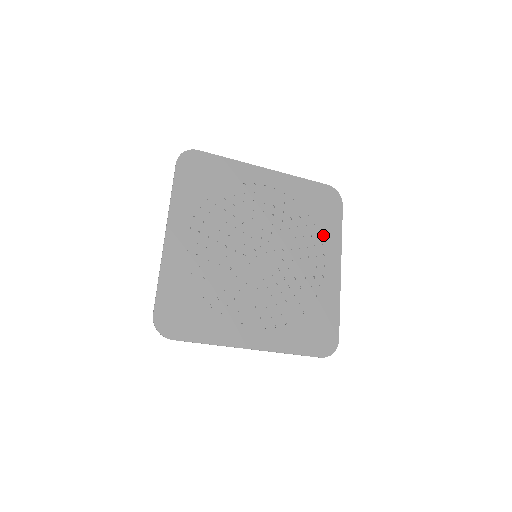
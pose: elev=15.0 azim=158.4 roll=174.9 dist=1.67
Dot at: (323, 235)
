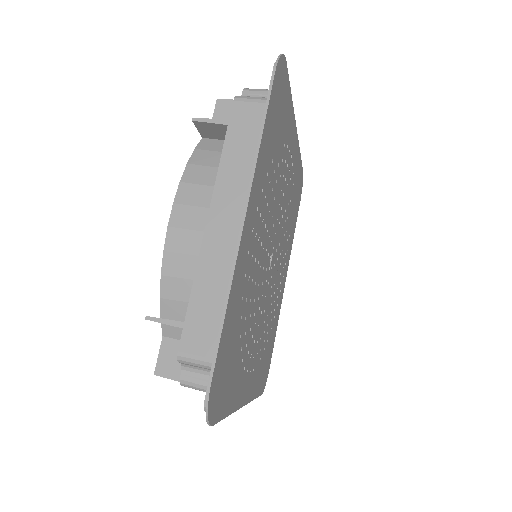
Dot at: (286, 137)
